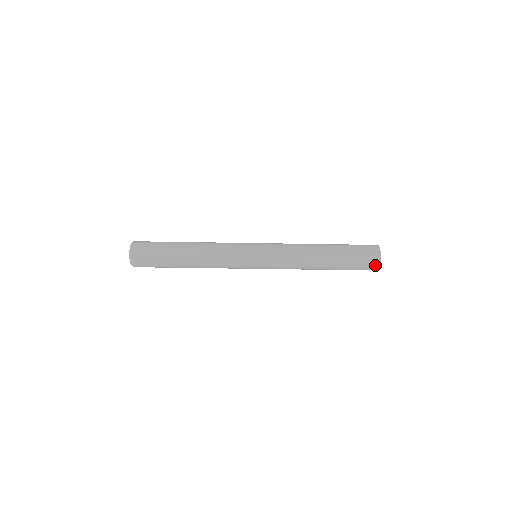
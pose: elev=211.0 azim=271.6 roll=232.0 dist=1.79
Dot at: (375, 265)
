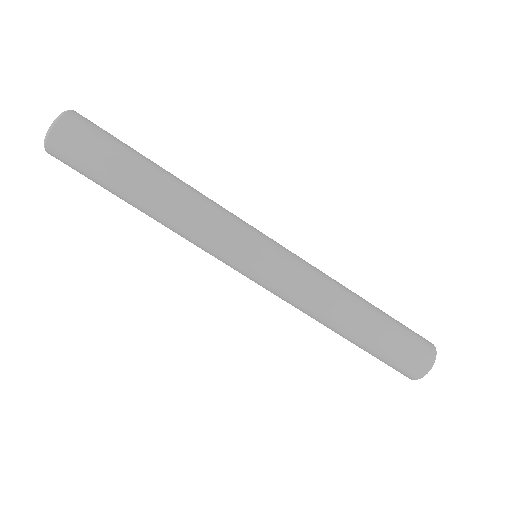
Dot at: (425, 363)
